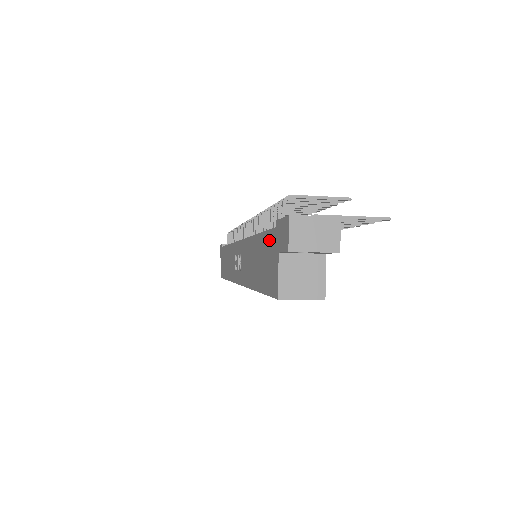
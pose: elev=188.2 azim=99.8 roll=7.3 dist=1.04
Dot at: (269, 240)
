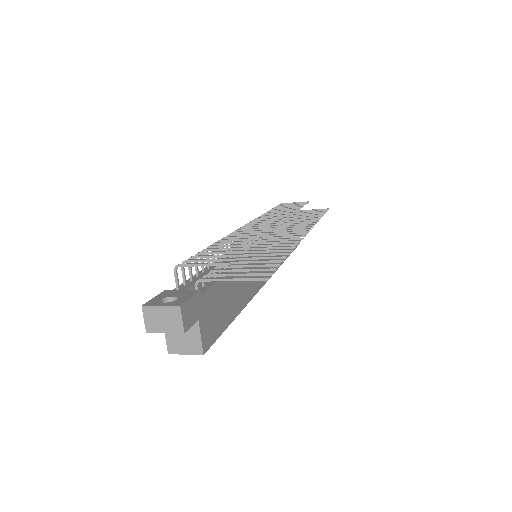
Dot at: occluded
